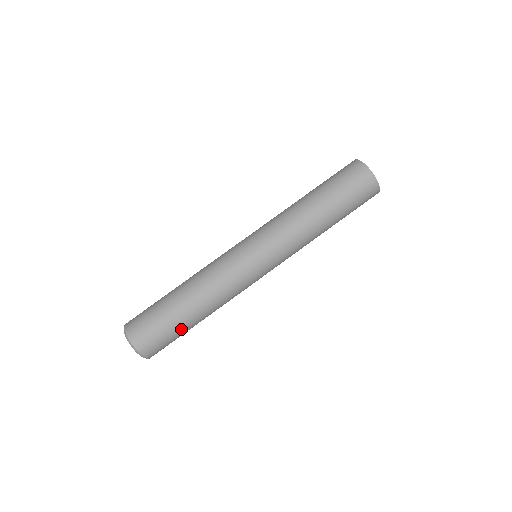
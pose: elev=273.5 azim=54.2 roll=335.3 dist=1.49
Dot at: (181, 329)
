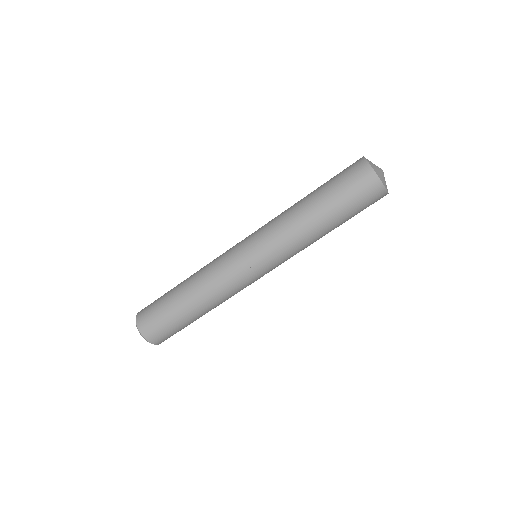
Dot at: (180, 320)
